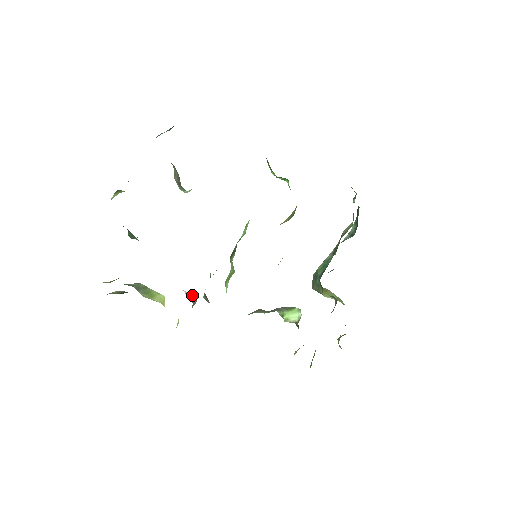
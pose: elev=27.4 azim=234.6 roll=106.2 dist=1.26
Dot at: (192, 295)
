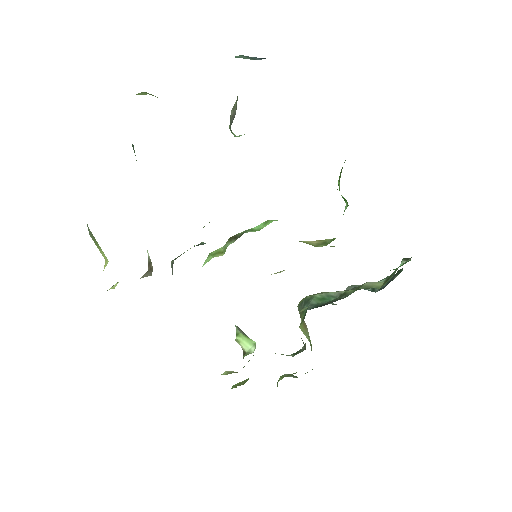
Dot at: occluded
